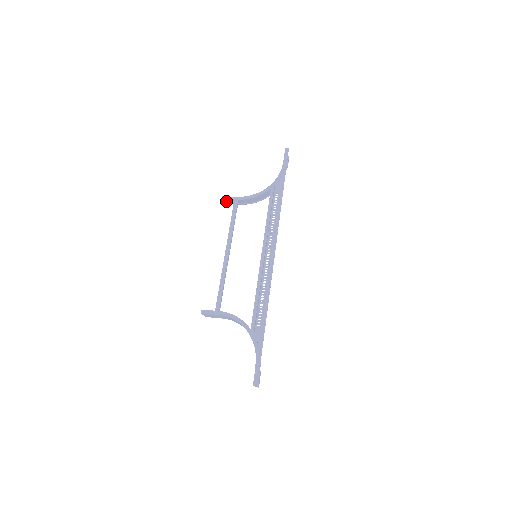
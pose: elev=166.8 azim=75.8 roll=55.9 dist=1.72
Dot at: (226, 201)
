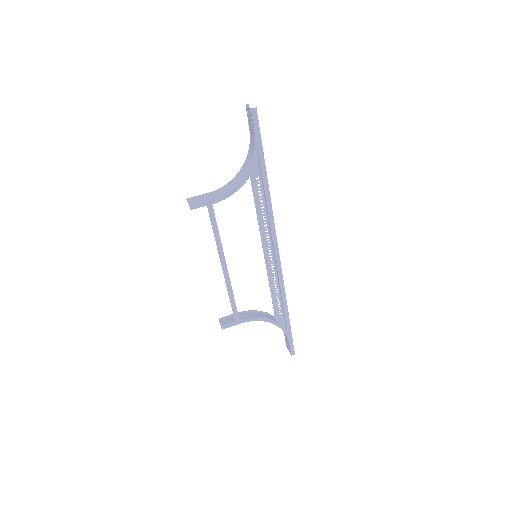
Dot at: (188, 200)
